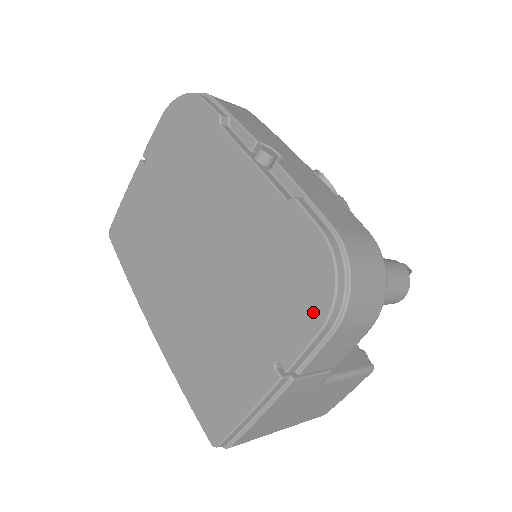
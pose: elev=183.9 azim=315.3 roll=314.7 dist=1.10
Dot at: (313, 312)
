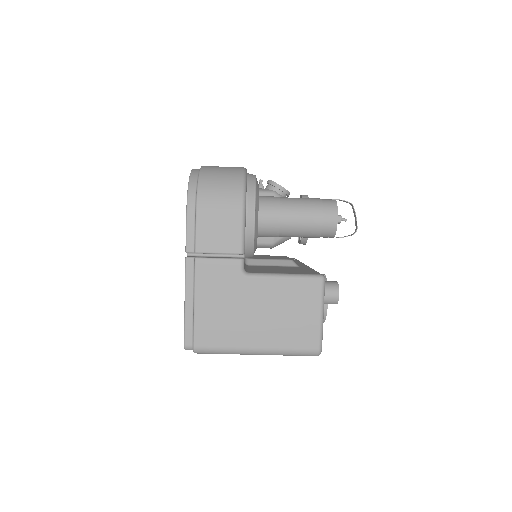
Dot at: occluded
